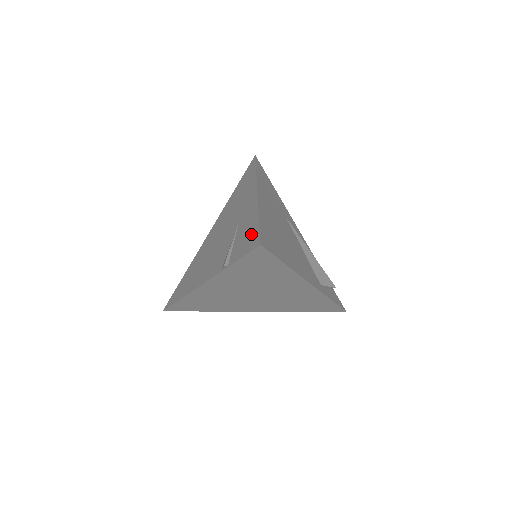
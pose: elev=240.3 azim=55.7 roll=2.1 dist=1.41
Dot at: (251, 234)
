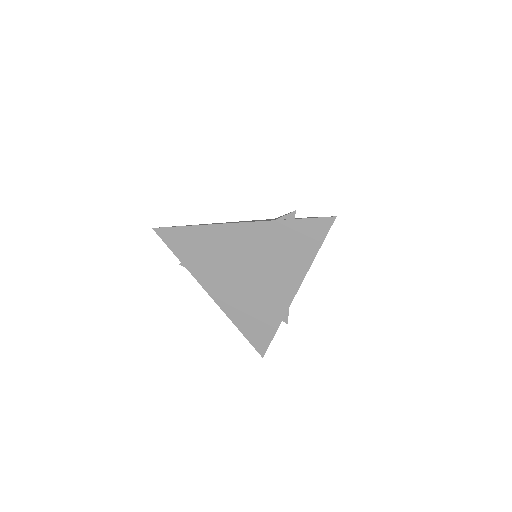
Dot at: occluded
